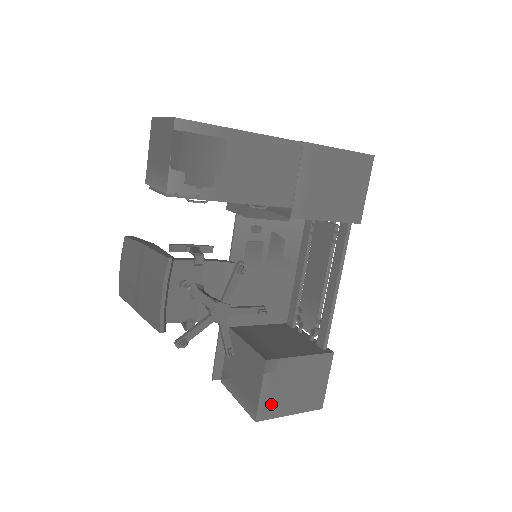
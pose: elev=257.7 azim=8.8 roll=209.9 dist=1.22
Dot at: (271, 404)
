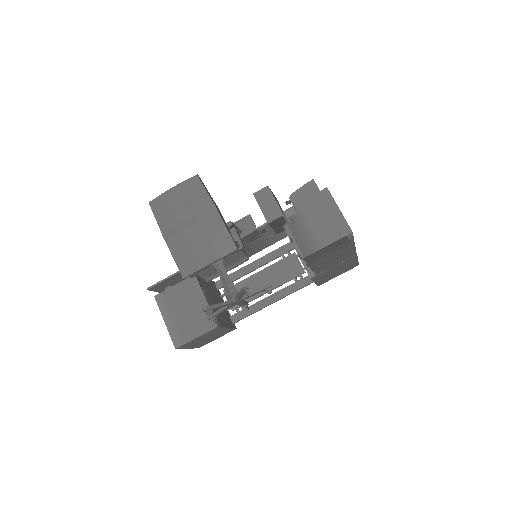
Dot at: (191, 343)
